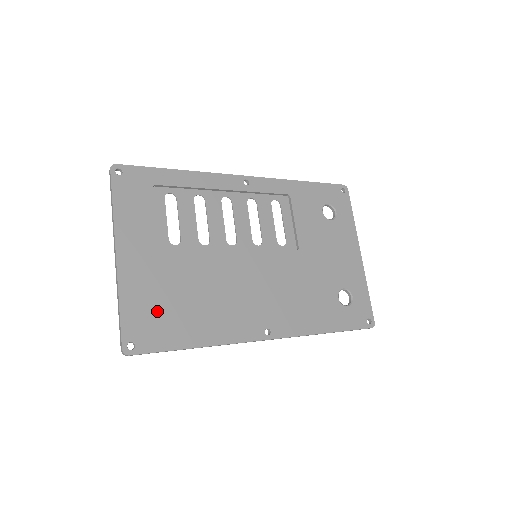
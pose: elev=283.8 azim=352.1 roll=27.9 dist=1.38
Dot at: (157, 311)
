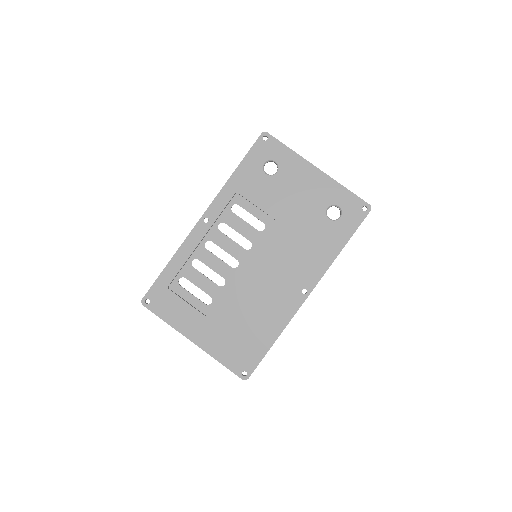
Dot at: (238, 346)
